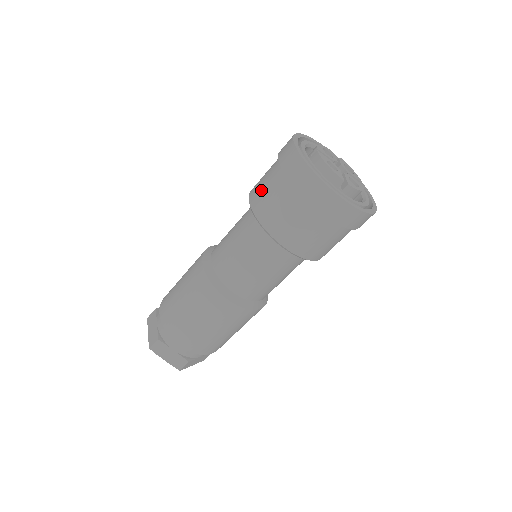
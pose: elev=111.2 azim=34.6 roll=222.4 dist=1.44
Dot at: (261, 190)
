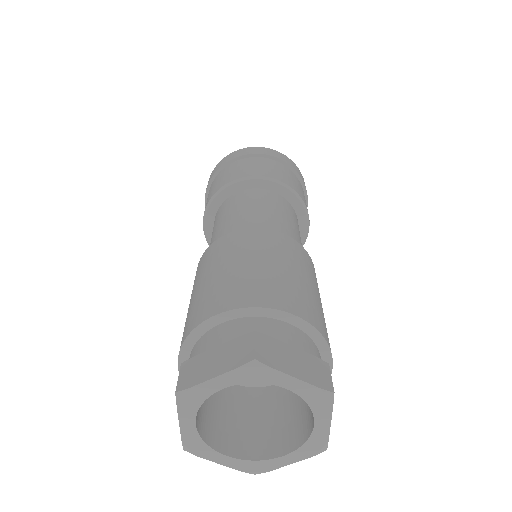
Dot at: (227, 176)
